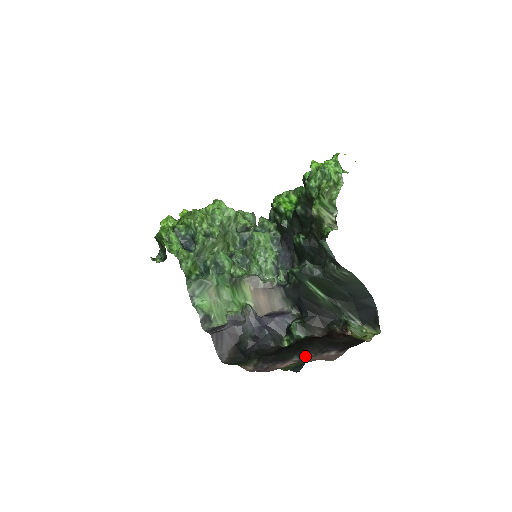
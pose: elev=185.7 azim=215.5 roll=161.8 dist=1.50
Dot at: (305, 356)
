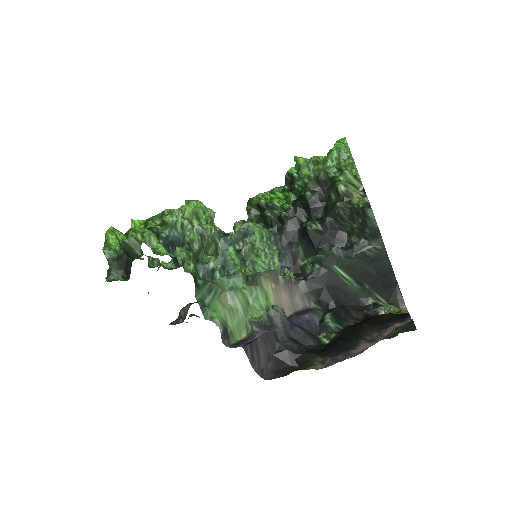
Dot at: (370, 337)
